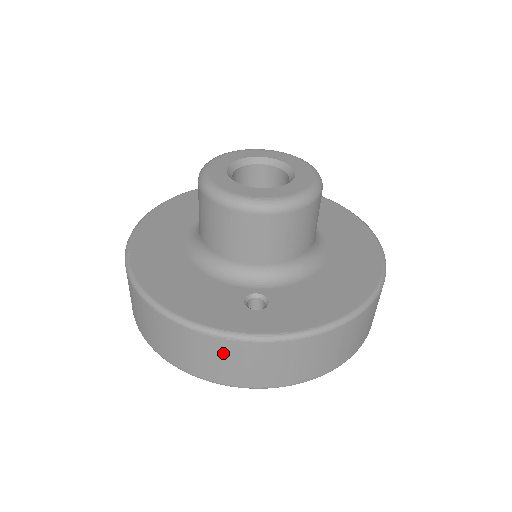
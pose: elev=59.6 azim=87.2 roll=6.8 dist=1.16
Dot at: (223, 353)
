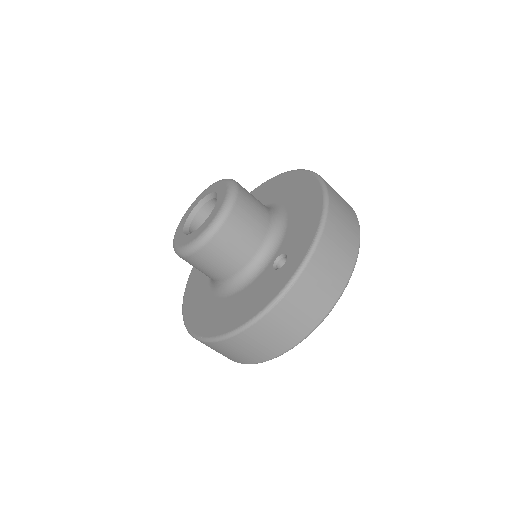
Dot at: (299, 300)
